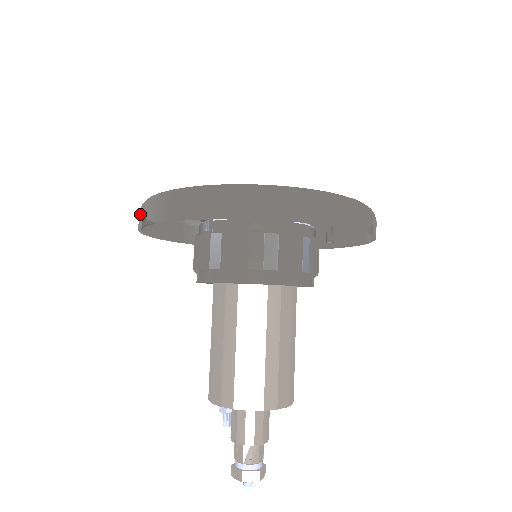
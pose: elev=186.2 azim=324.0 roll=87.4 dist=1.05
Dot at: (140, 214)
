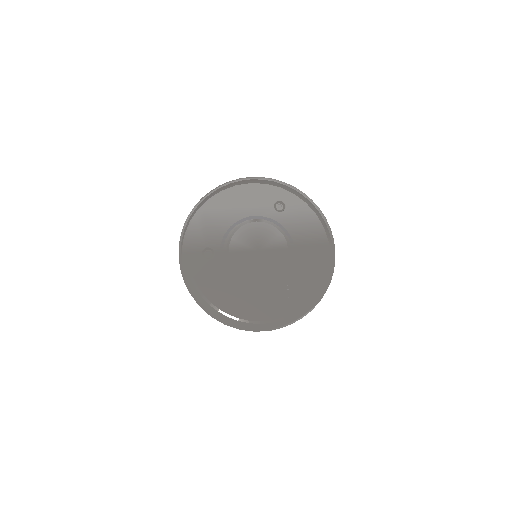
Dot at: occluded
